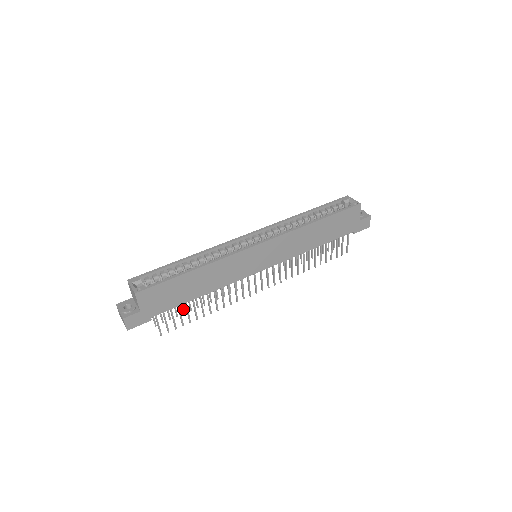
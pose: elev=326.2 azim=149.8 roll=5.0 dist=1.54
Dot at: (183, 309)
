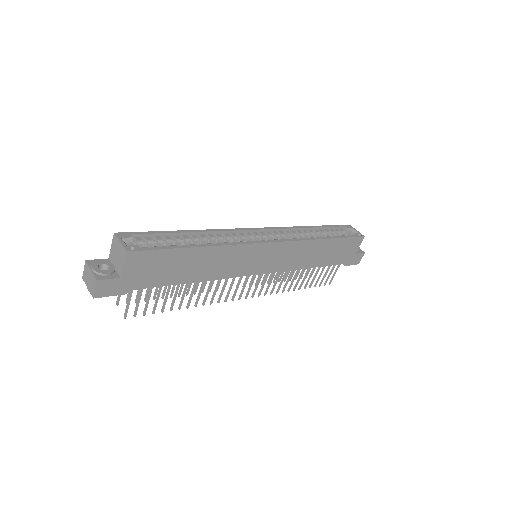
Dot at: (156, 293)
